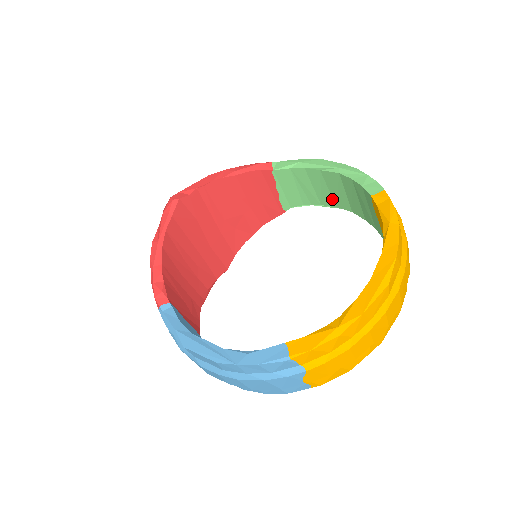
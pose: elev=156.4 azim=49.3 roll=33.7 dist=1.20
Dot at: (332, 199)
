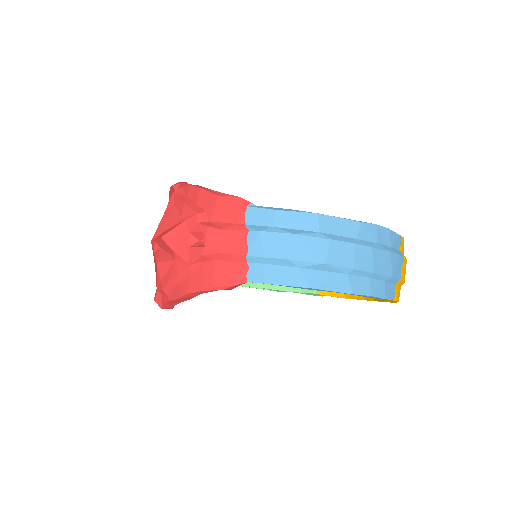
Dot at: occluded
